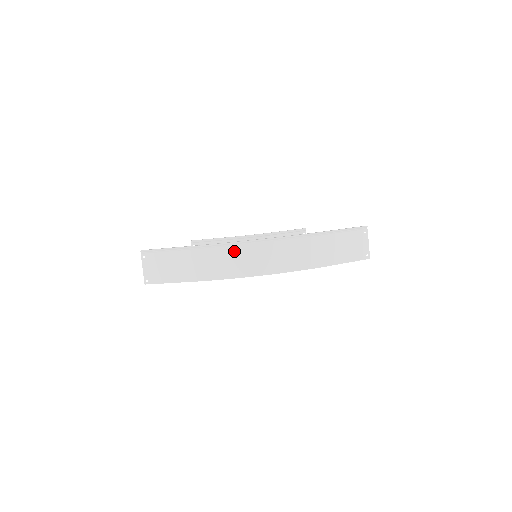
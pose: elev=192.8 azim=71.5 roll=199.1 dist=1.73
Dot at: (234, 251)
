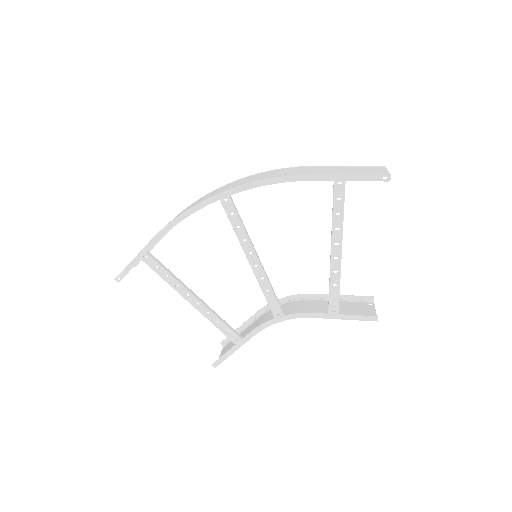
Dot at: occluded
